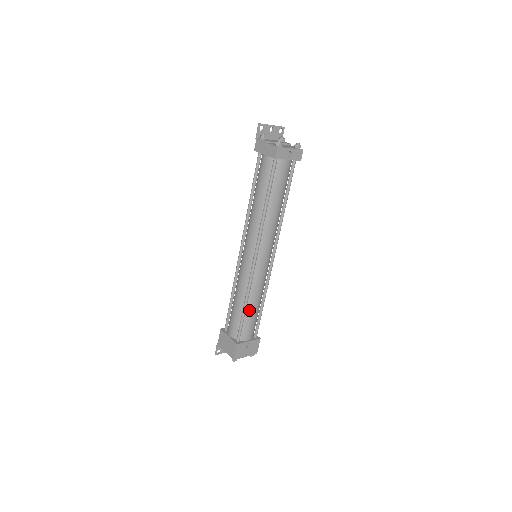
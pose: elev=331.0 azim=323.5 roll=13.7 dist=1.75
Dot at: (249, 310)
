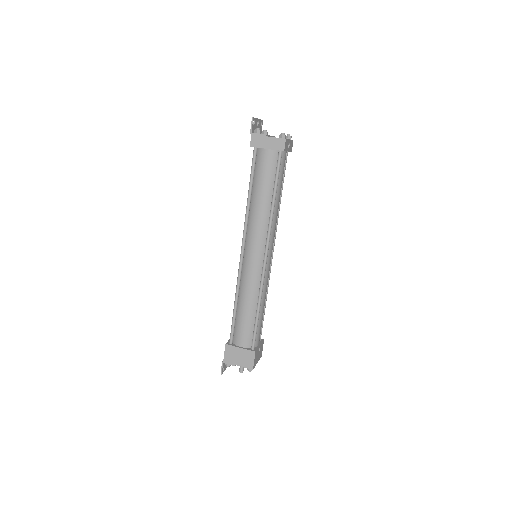
Dot at: (260, 313)
